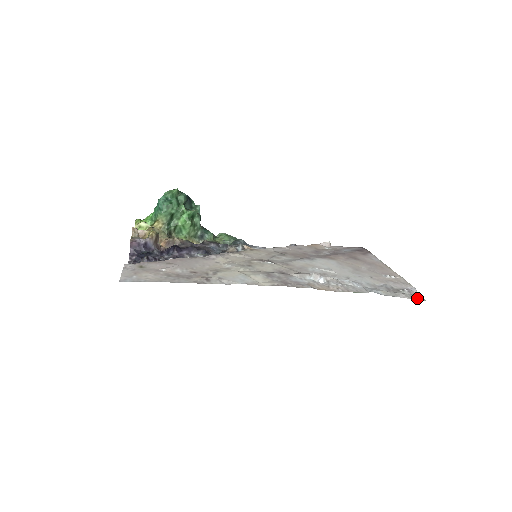
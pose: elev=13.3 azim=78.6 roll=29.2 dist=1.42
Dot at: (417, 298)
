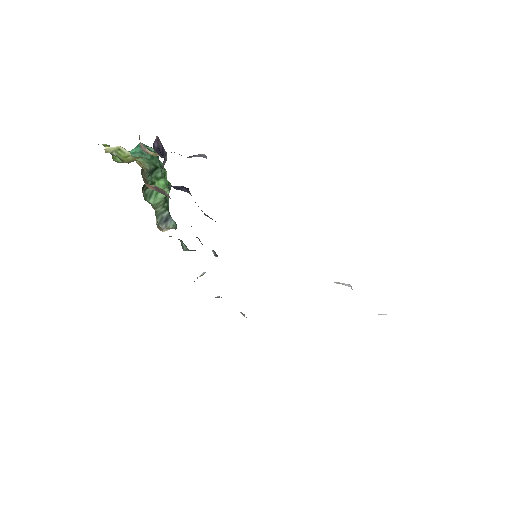
Dot at: occluded
